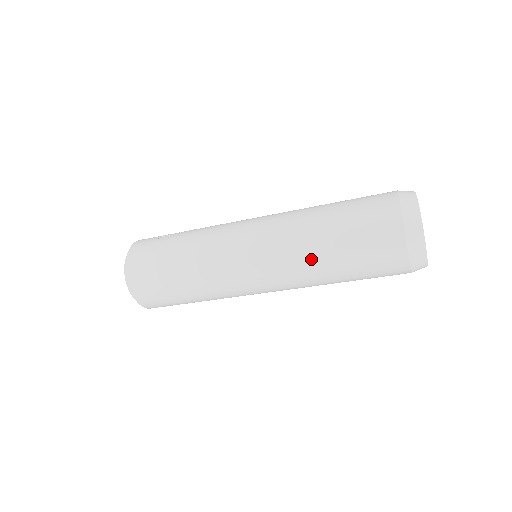
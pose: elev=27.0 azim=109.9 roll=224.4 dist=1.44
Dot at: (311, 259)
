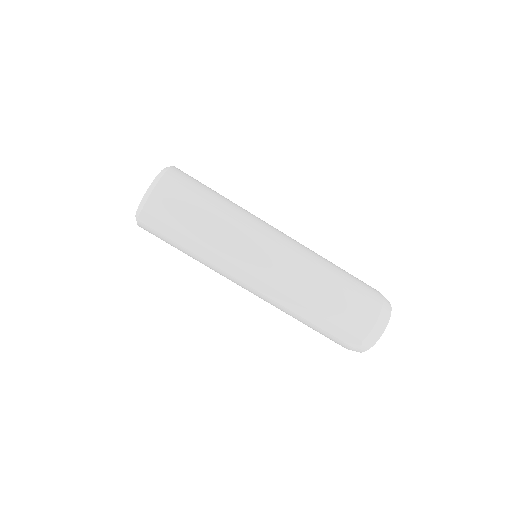
Dot at: (320, 265)
